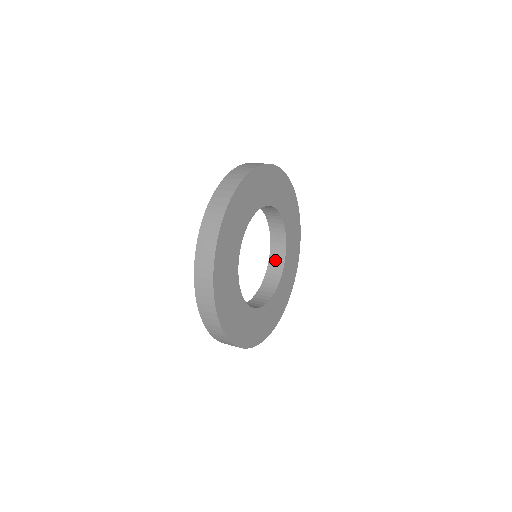
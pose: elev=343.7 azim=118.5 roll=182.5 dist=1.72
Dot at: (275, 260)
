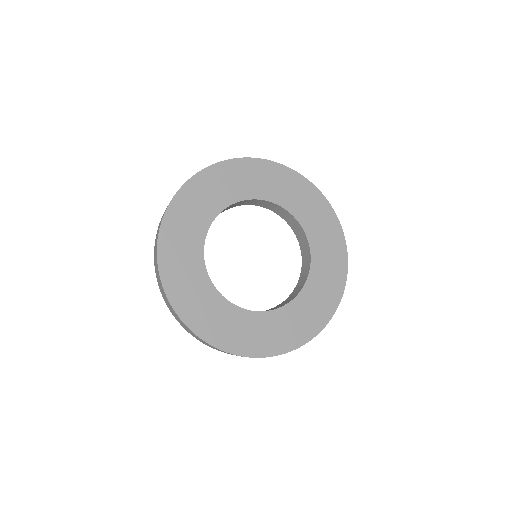
Dot at: (276, 307)
